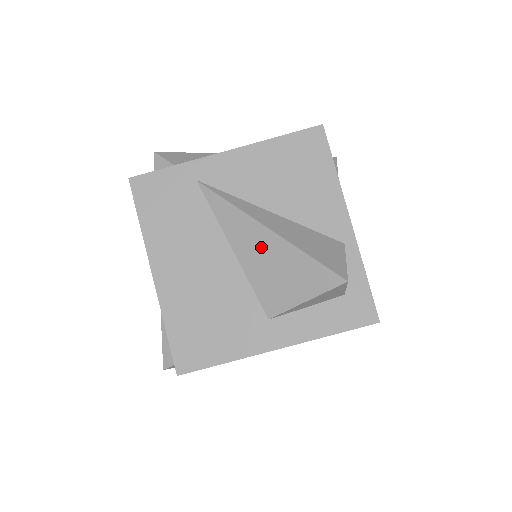
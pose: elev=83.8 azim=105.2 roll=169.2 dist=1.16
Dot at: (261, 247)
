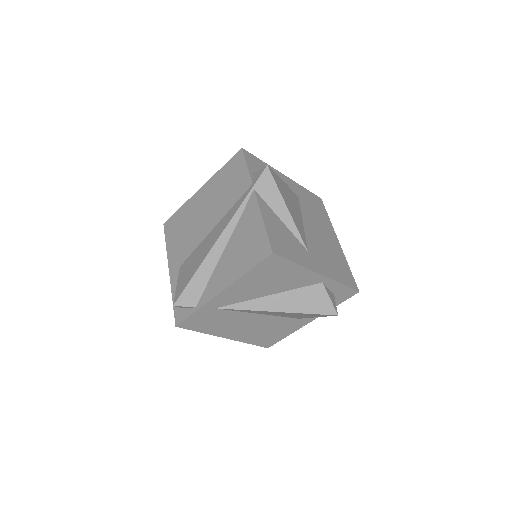
Dot at: occluded
